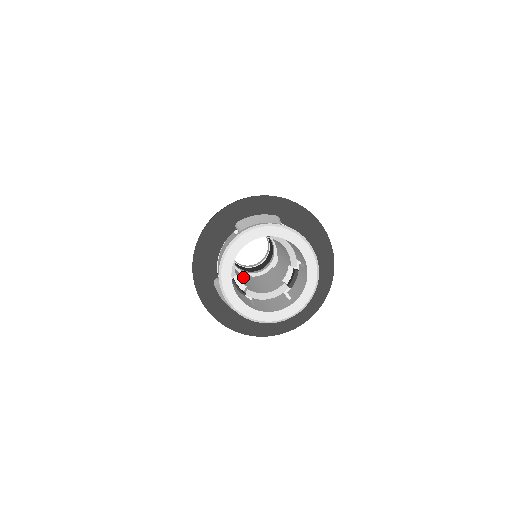
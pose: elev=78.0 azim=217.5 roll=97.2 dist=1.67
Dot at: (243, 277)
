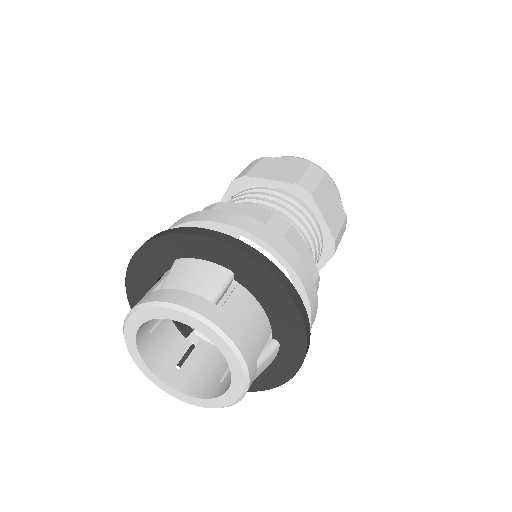
Dot at: occluded
